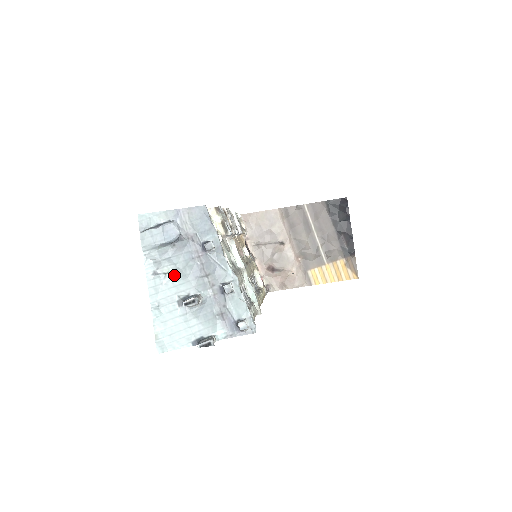
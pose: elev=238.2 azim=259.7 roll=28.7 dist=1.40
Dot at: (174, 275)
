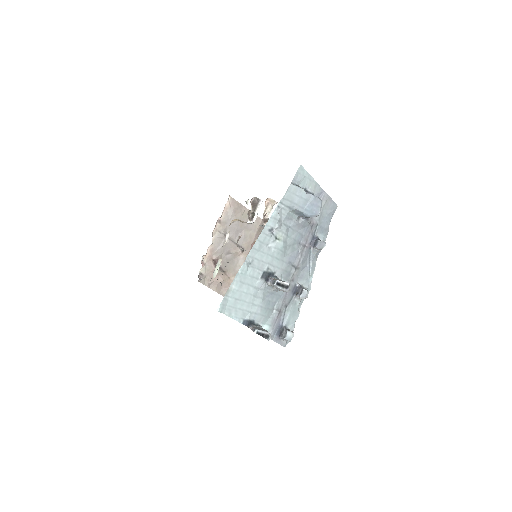
Dot at: (281, 246)
